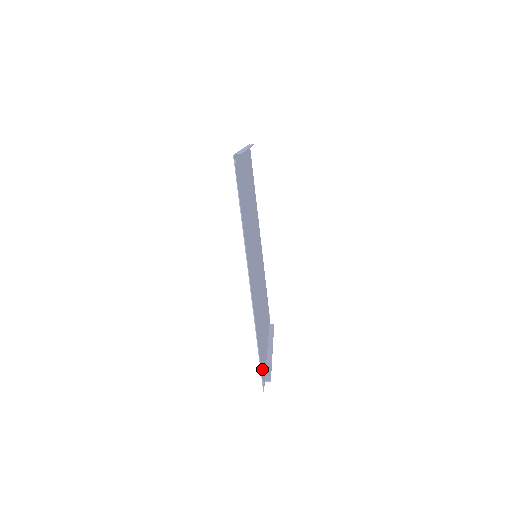
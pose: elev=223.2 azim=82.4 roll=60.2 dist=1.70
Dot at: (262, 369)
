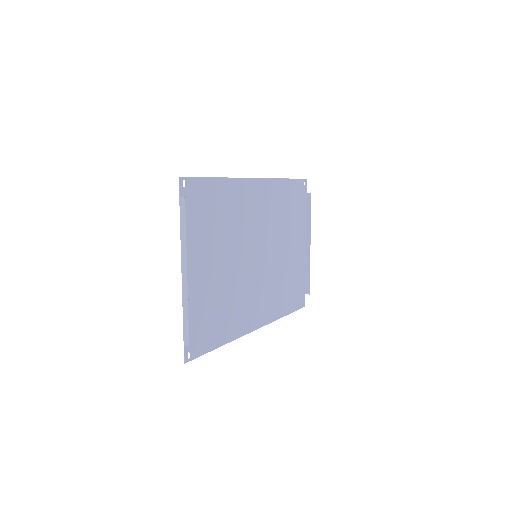
Dot at: (298, 301)
